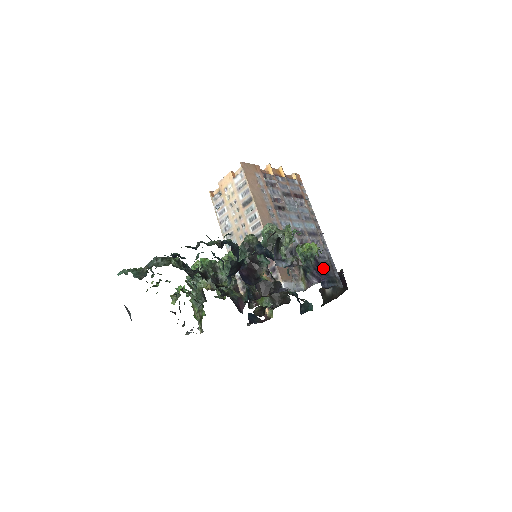
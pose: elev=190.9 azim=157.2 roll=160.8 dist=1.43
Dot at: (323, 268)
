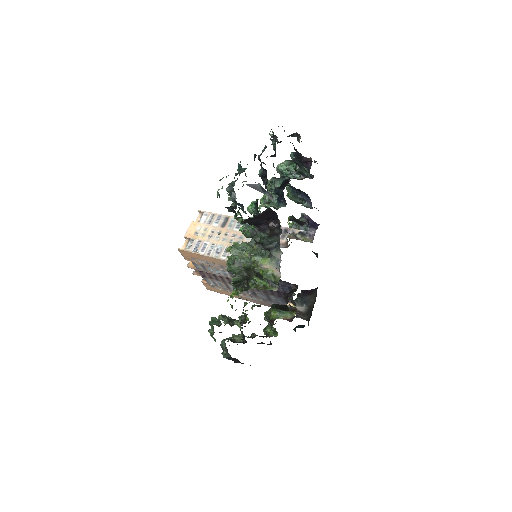
Dot at: occluded
